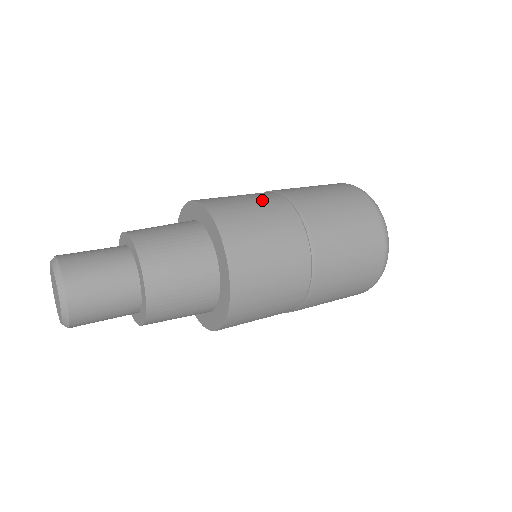
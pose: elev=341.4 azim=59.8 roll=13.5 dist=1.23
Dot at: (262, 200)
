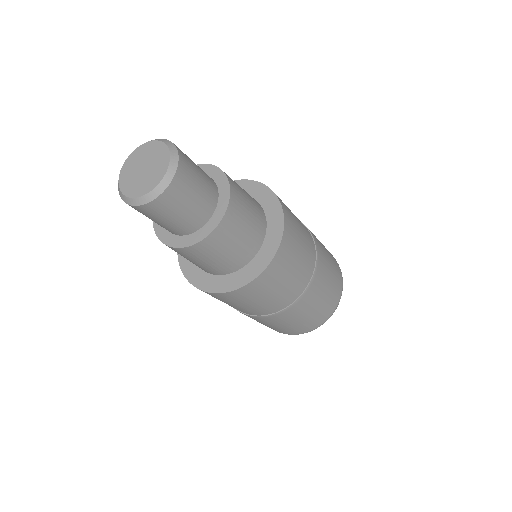
Dot at: occluded
